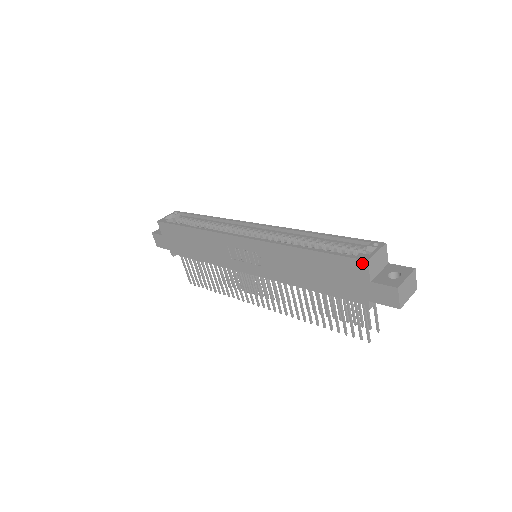
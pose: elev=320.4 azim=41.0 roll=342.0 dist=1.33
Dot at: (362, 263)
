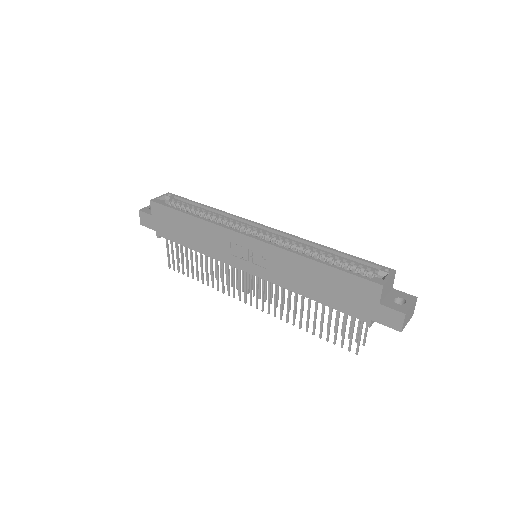
Dot at: (377, 286)
